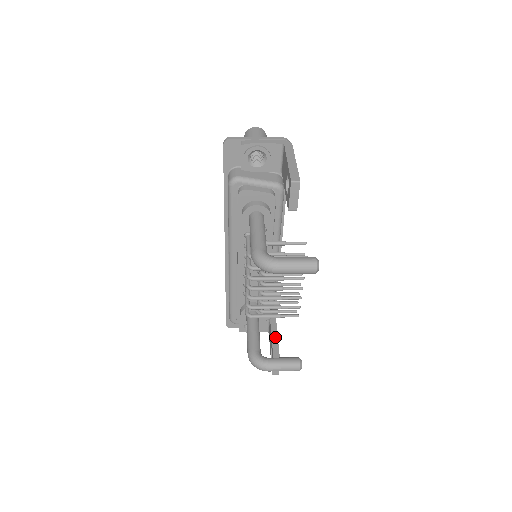
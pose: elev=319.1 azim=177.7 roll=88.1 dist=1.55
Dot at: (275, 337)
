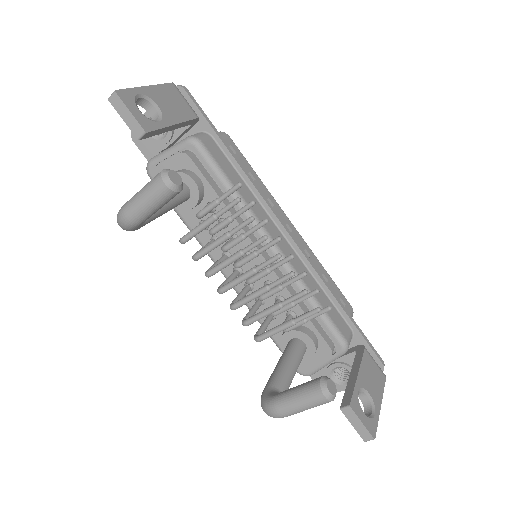
Dot at: (354, 374)
